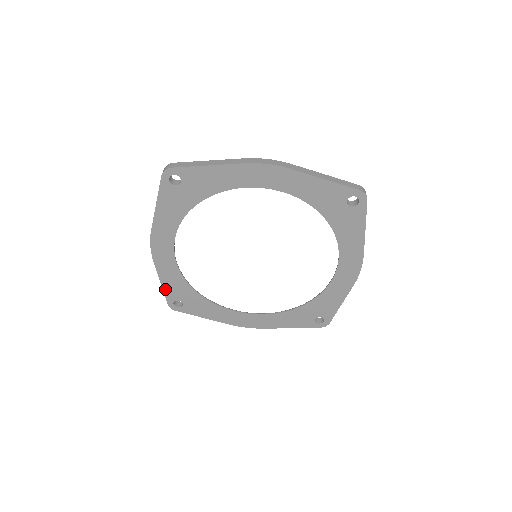
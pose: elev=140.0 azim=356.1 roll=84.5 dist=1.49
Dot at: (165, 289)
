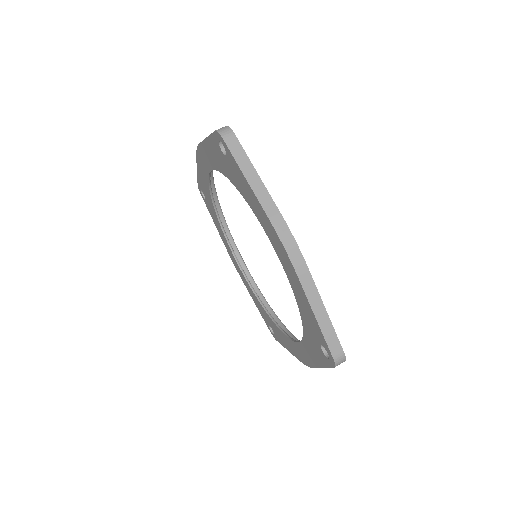
Dot at: (199, 178)
